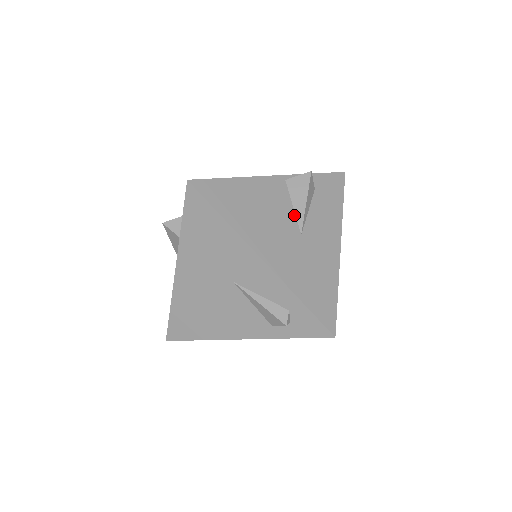
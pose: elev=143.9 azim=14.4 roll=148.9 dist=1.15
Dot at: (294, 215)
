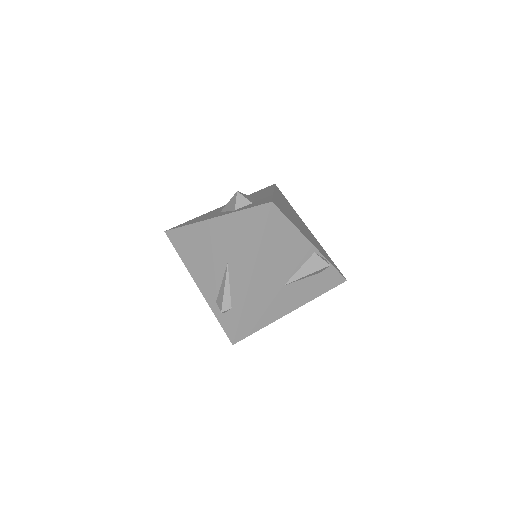
Dot at: (294, 273)
